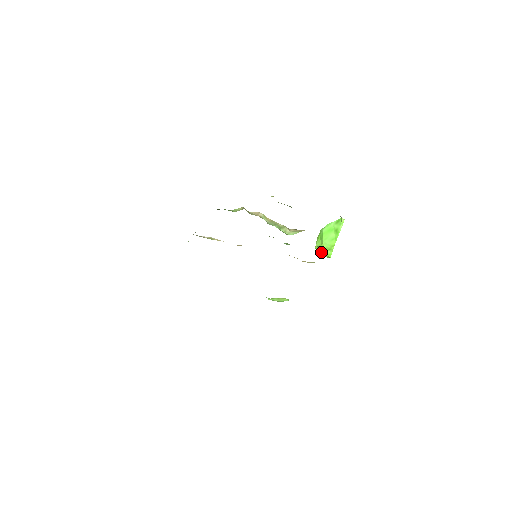
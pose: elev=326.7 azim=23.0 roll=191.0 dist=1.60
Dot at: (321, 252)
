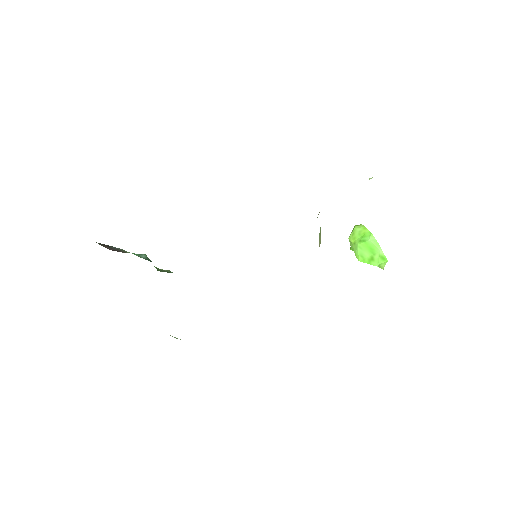
Dot at: (350, 240)
